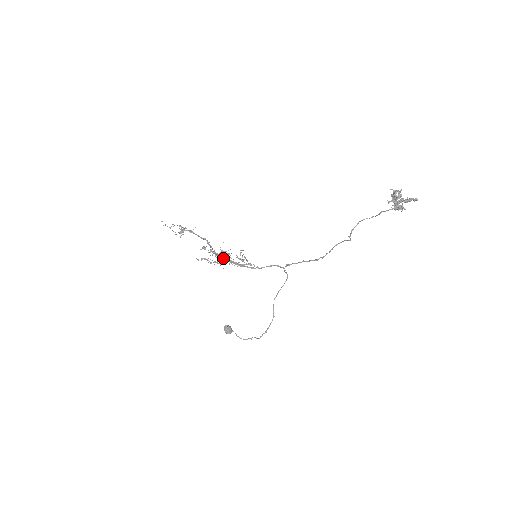
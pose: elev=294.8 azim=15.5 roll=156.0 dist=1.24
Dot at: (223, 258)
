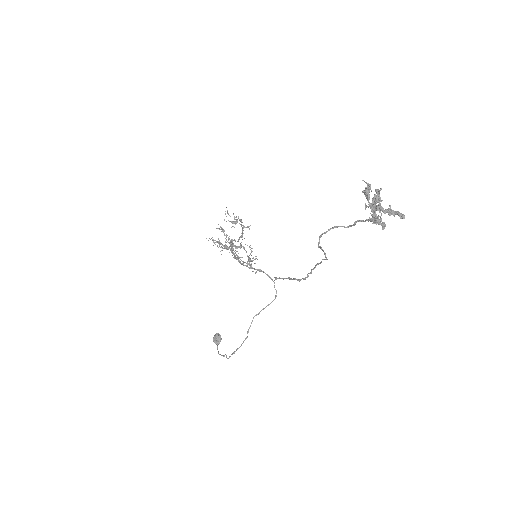
Dot at: (232, 247)
